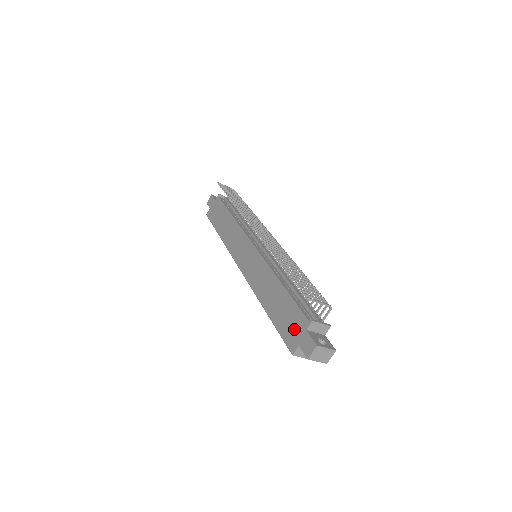
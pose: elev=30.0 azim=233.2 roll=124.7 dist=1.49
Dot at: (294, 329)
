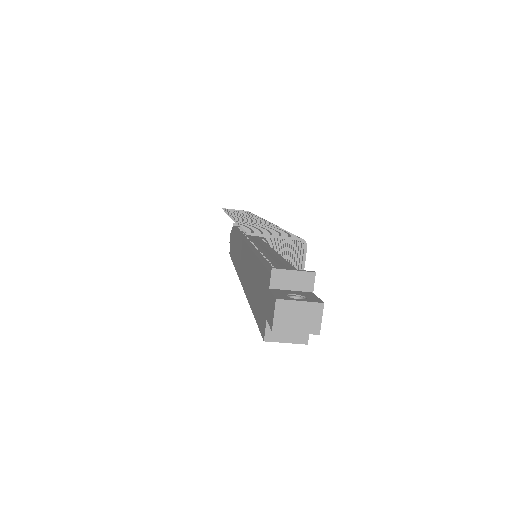
Dot at: (262, 301)
